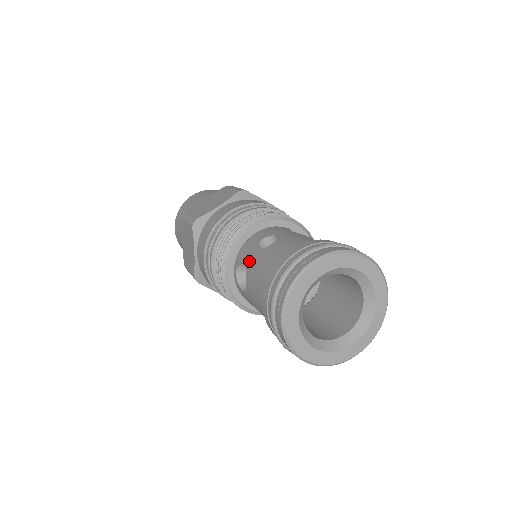
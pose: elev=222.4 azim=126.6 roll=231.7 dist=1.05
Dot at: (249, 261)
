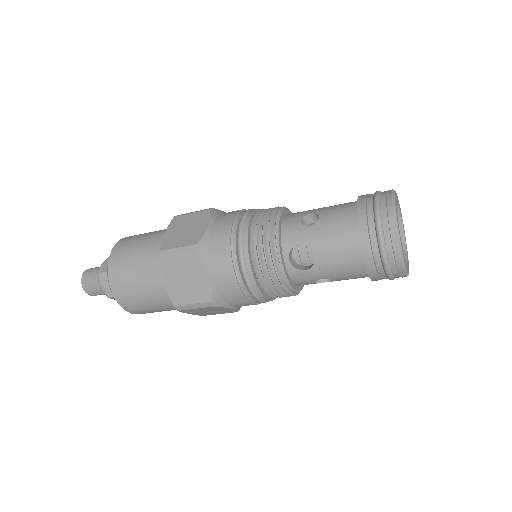
Dot at: (308, 239)
